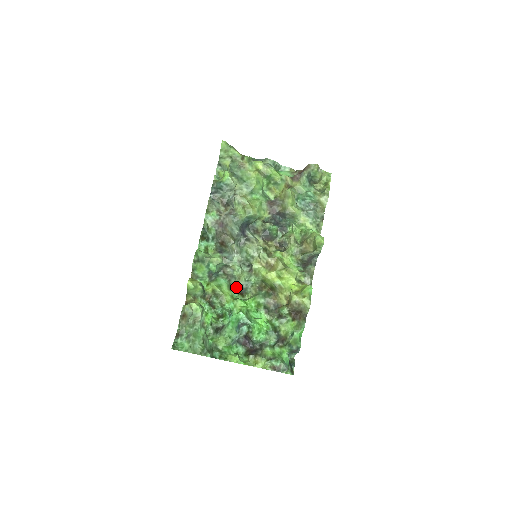
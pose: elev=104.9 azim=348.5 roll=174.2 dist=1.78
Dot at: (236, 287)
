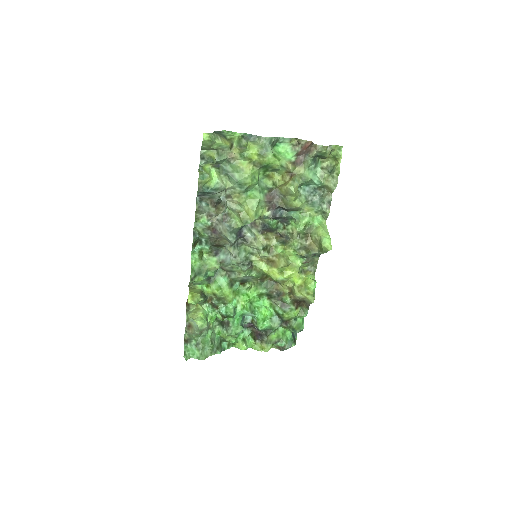
Dot at: (236, 280)
